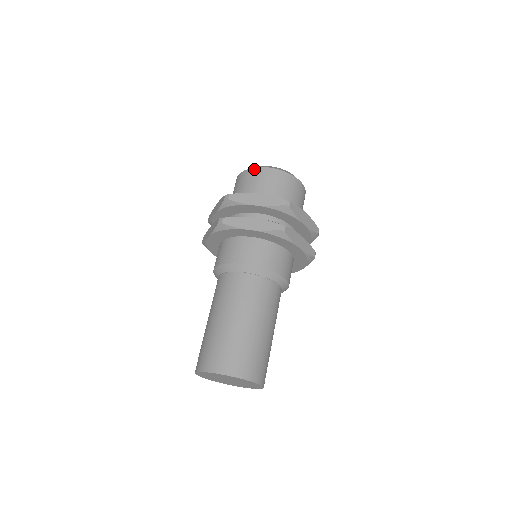
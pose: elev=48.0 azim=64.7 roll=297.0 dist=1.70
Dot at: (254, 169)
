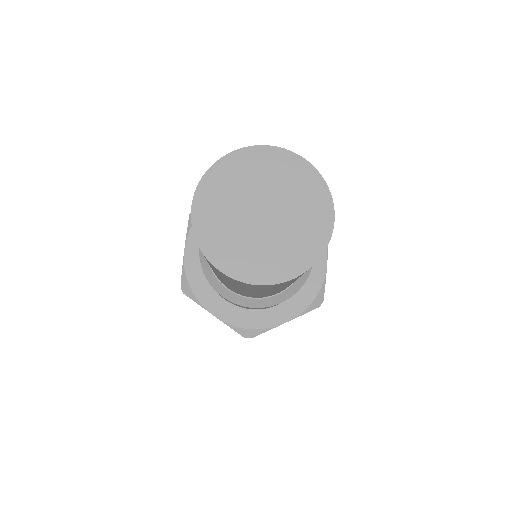
Dot at: occluded
